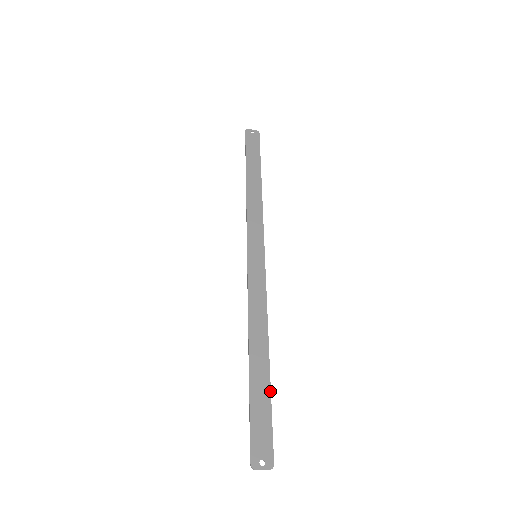
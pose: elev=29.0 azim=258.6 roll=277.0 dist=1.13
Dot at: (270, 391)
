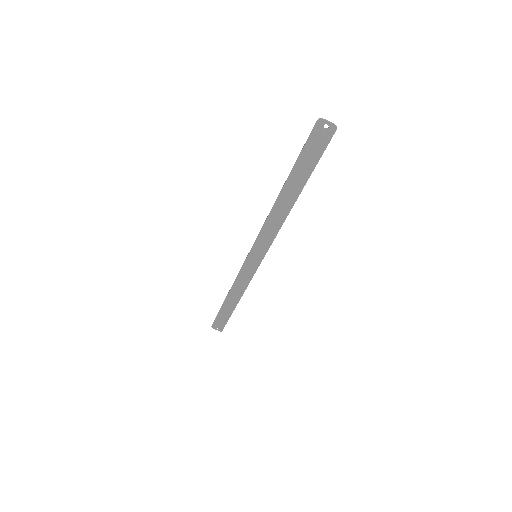
Dot at: (309, 176)
